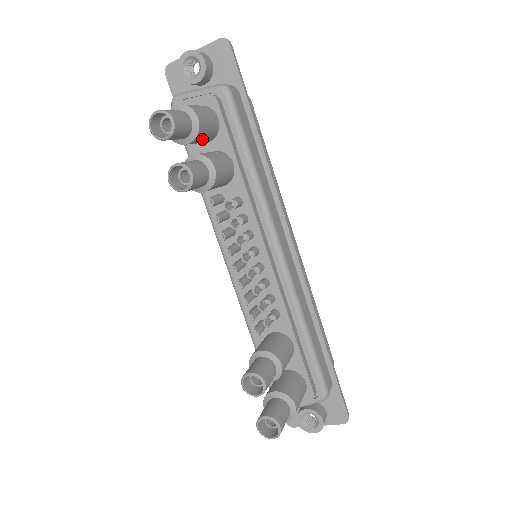
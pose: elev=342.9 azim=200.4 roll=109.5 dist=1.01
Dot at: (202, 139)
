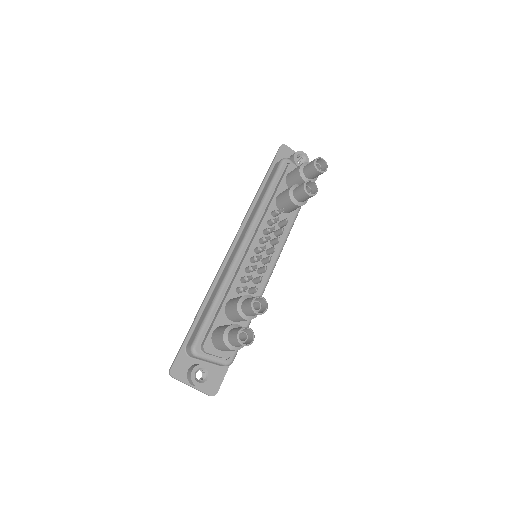
Dot at: occluded
